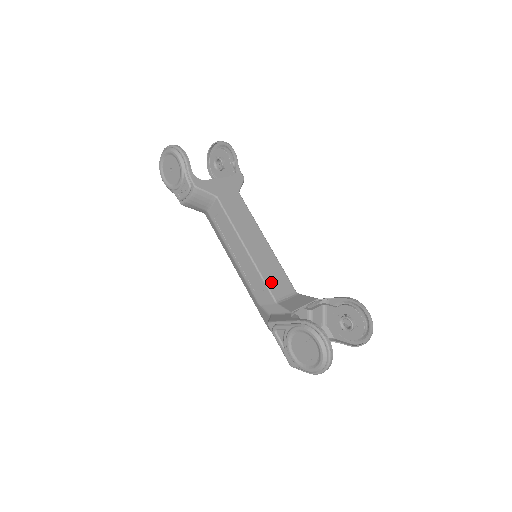
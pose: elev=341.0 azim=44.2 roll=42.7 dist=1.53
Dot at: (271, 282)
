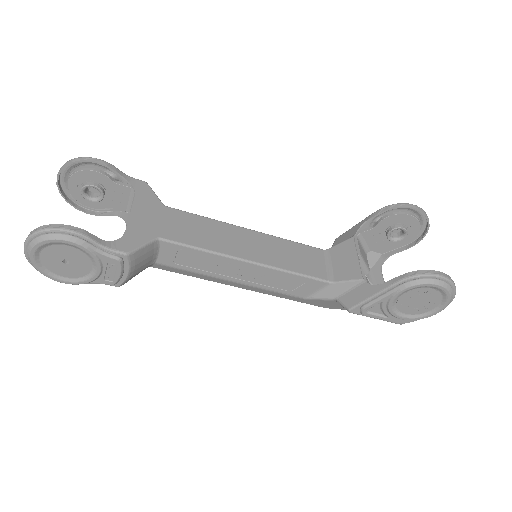
Dot at: (304, 268)
